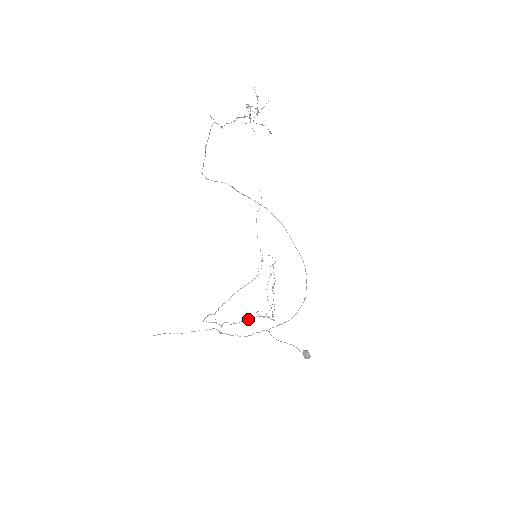
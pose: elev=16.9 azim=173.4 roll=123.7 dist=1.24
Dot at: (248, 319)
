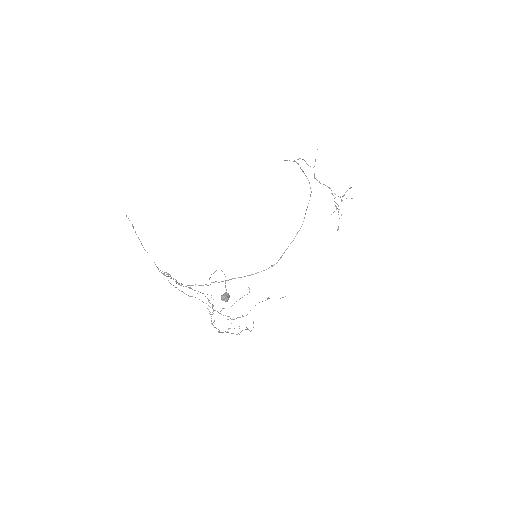
Dot at: occluded
